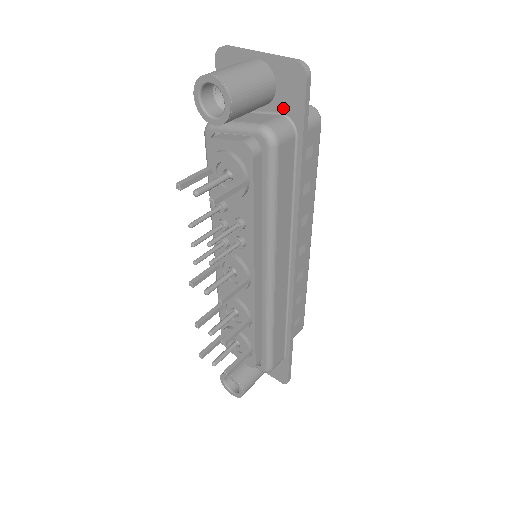
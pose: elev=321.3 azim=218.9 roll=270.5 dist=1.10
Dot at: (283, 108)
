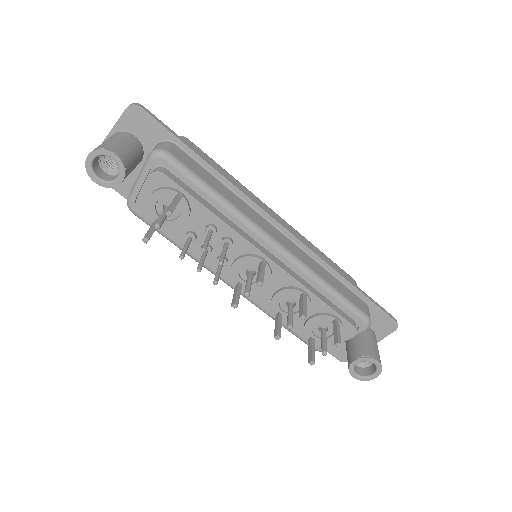
Dot at: (152, 141)
